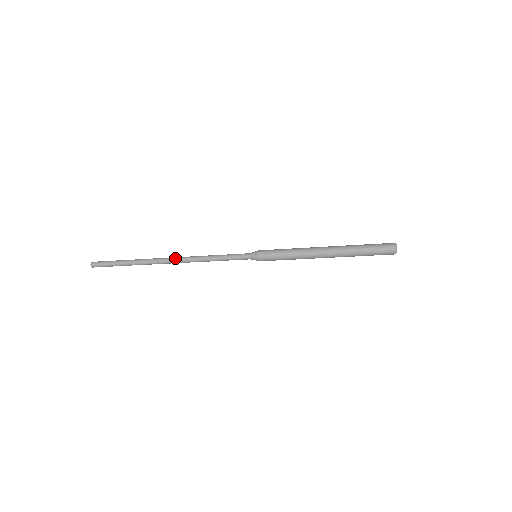
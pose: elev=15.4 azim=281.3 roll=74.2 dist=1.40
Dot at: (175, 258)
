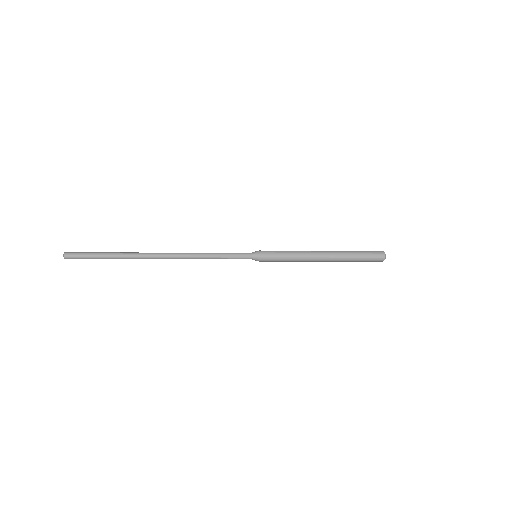
Dot at: (169, 256)
